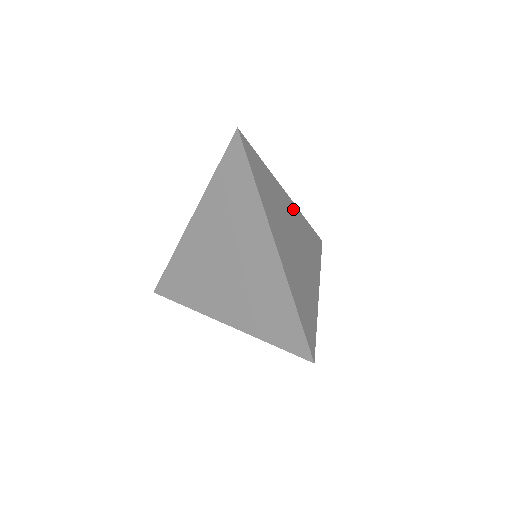
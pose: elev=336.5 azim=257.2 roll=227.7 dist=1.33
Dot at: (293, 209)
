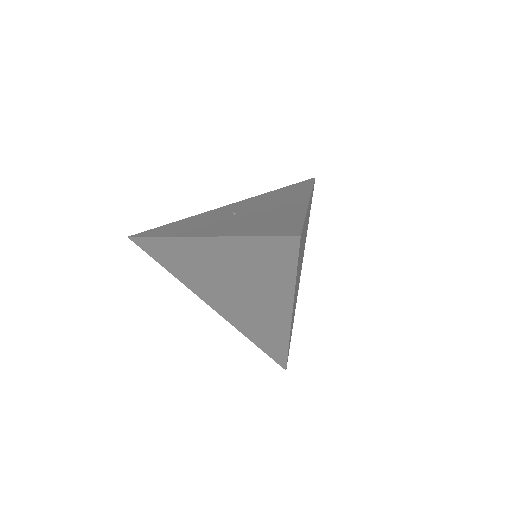
Dot at: occluded
